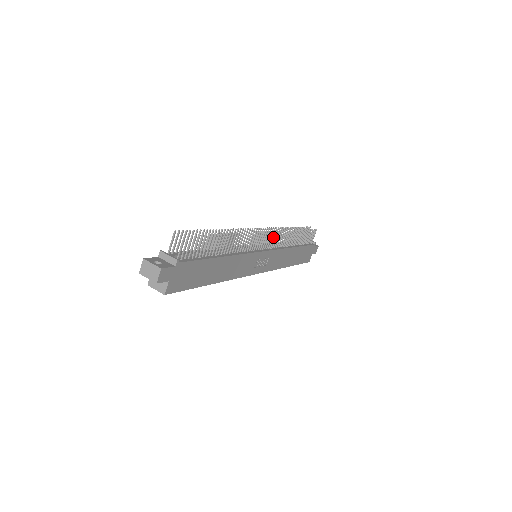
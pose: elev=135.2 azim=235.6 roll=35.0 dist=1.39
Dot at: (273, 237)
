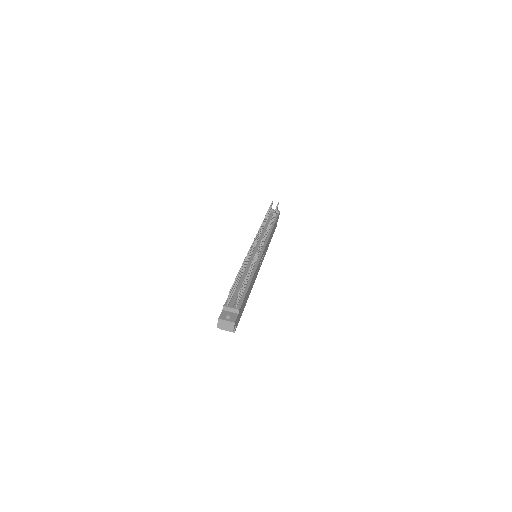
Dot at: (264, 238)
